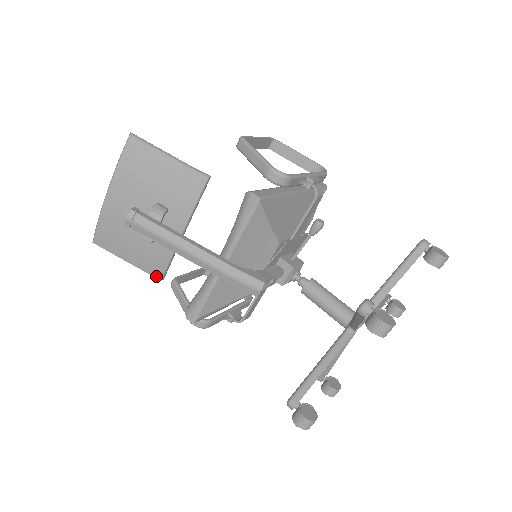
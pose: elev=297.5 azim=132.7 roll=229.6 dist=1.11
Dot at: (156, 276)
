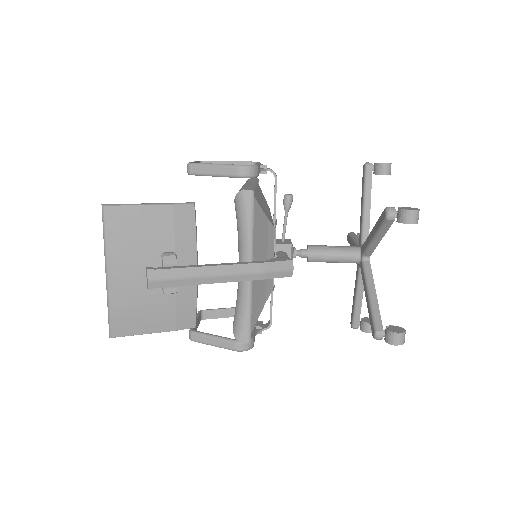
Dot at: (189, 328)
